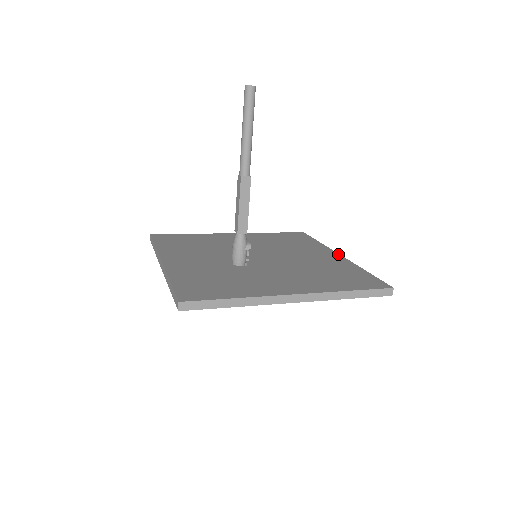
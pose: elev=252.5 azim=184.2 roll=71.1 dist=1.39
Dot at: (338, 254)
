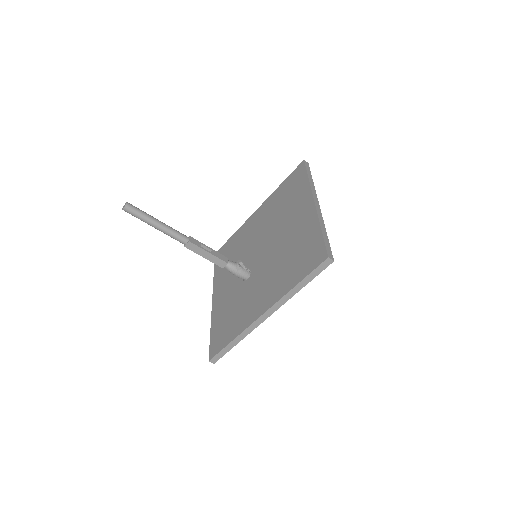
Dot at: (312, 201)
